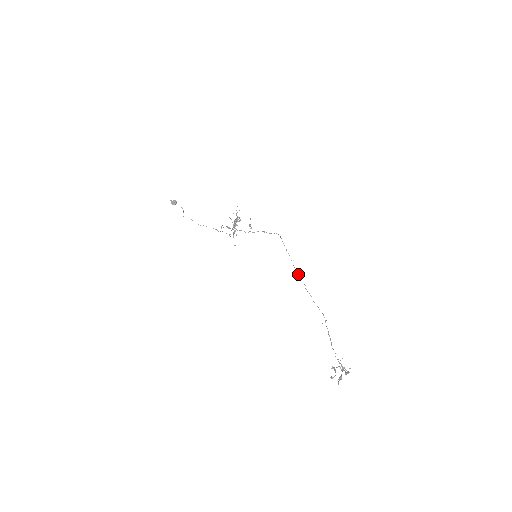
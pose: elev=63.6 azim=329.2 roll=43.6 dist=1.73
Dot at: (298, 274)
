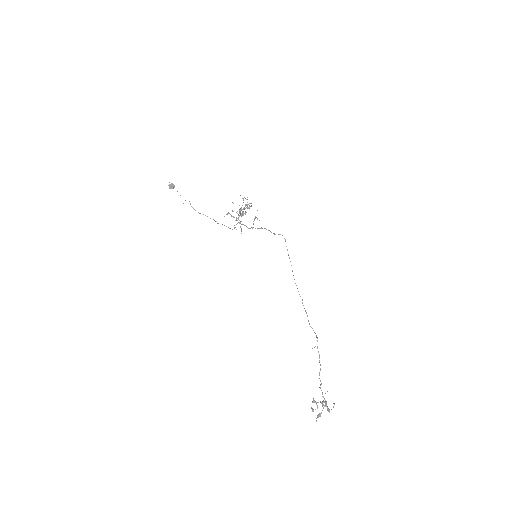
Dot at: occluded
